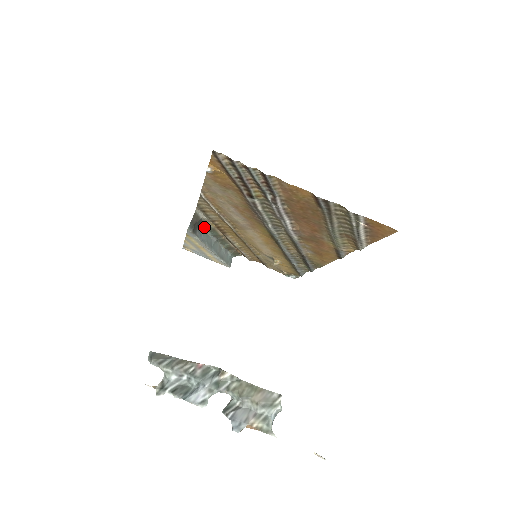
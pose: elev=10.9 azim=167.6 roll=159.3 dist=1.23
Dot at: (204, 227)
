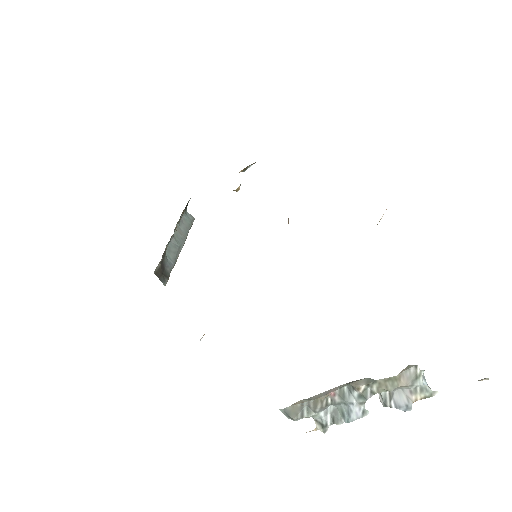
Dot at: (164, 256)
